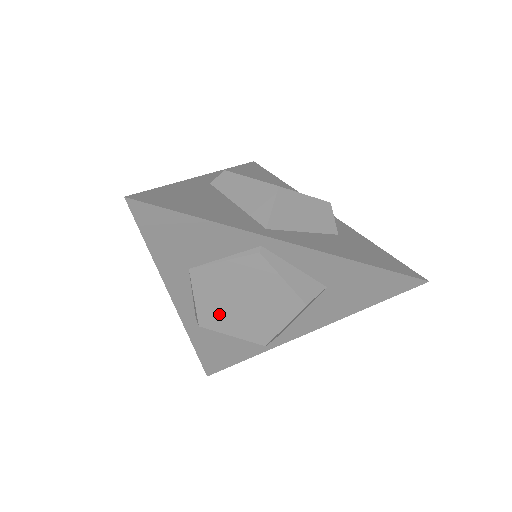
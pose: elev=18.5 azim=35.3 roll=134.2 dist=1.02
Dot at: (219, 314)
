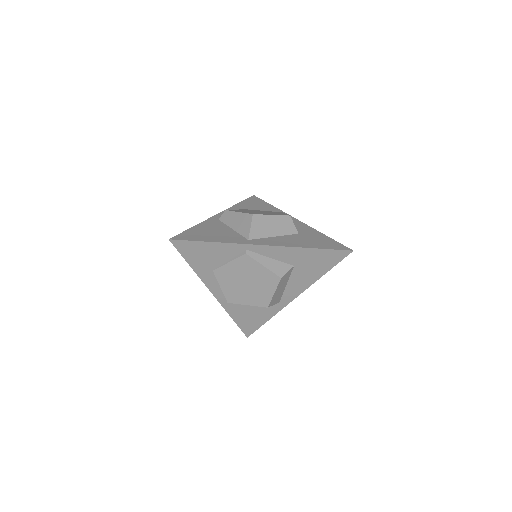
Dot at: (236, 293)
